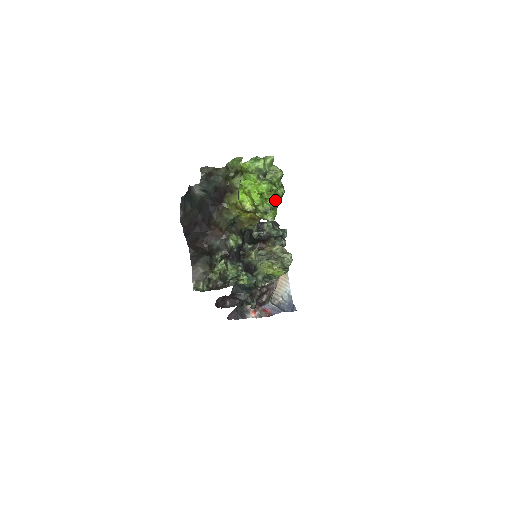
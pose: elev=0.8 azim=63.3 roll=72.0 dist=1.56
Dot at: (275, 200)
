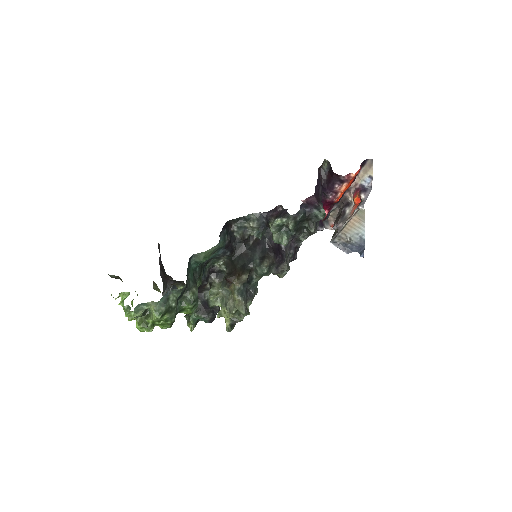
Dot at: (164, 326)
